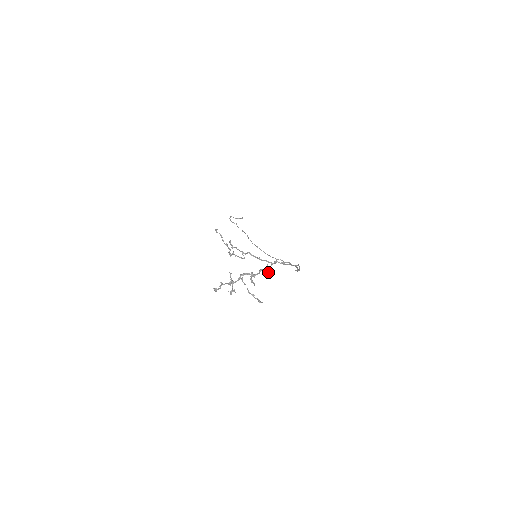
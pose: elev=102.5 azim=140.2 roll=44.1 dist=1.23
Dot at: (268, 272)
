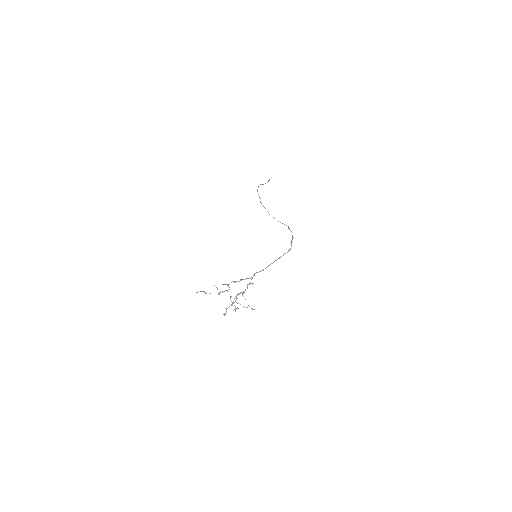
Dot at: occluded
